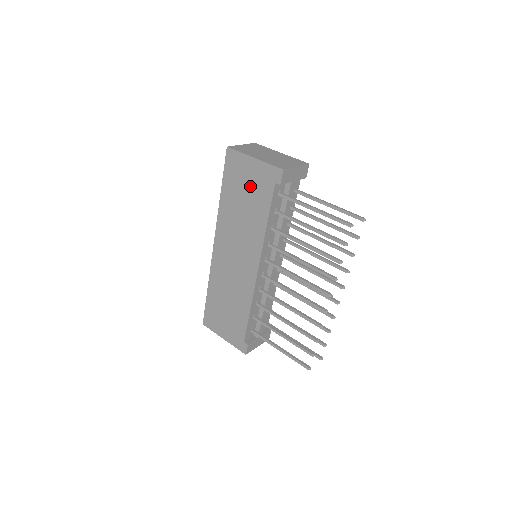
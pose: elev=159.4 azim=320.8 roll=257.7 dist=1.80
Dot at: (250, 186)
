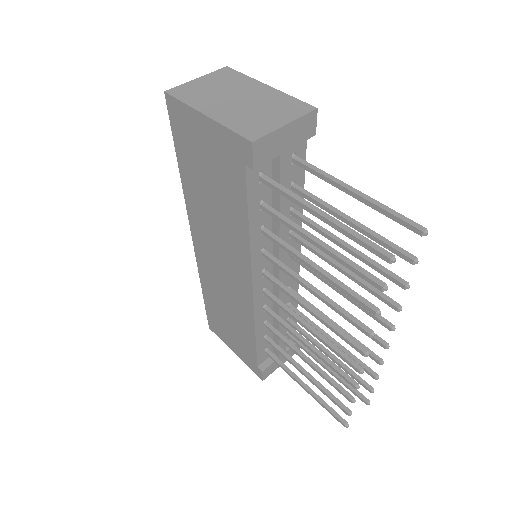
Dot at: (212, 164)
